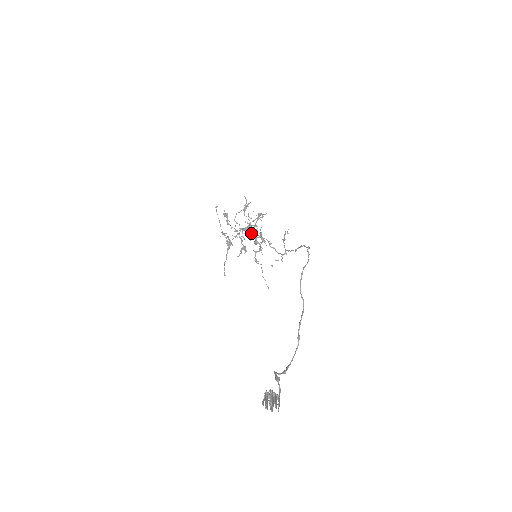
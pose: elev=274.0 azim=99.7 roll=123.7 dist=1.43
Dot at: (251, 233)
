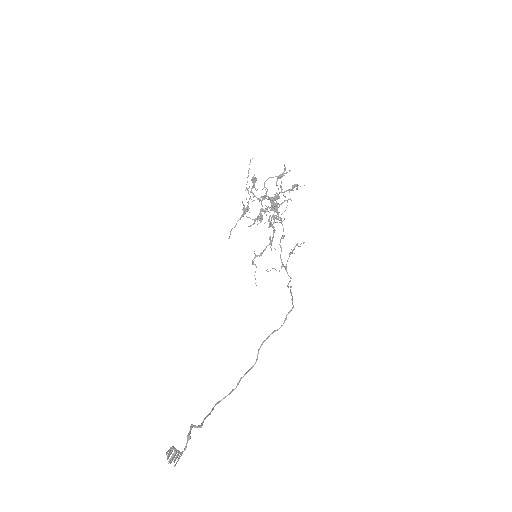
Dot at: (275, 204)
